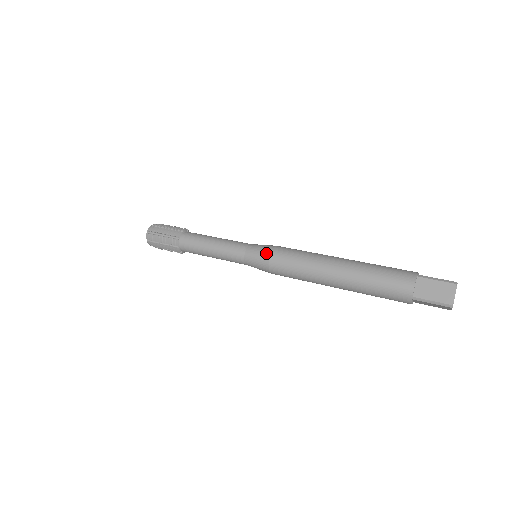
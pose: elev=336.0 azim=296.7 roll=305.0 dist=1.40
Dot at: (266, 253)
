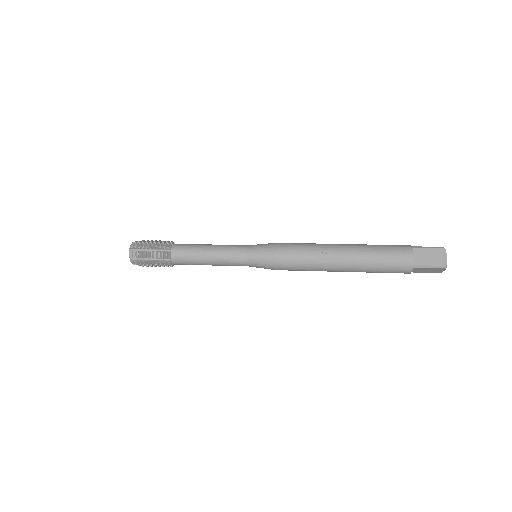
Dot at: (271, 250)
